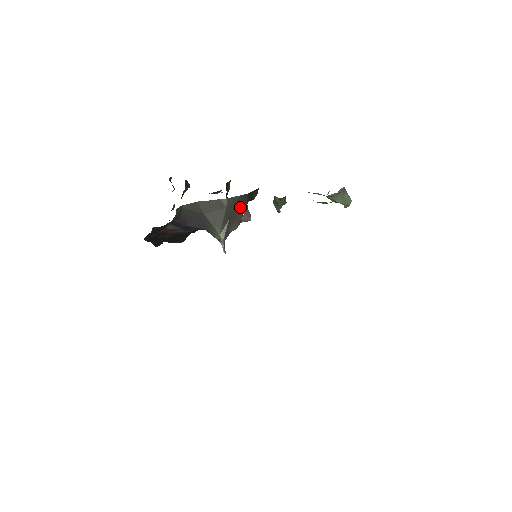
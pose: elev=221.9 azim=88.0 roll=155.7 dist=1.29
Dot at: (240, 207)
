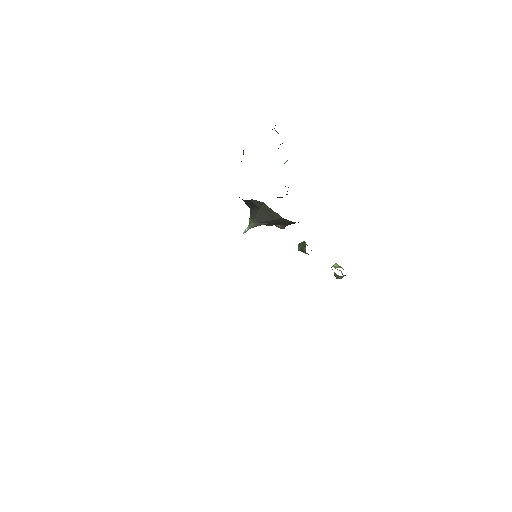
Dot at: (283, 223)
